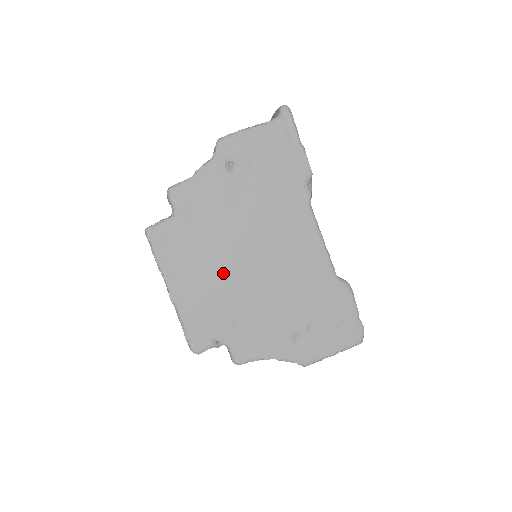
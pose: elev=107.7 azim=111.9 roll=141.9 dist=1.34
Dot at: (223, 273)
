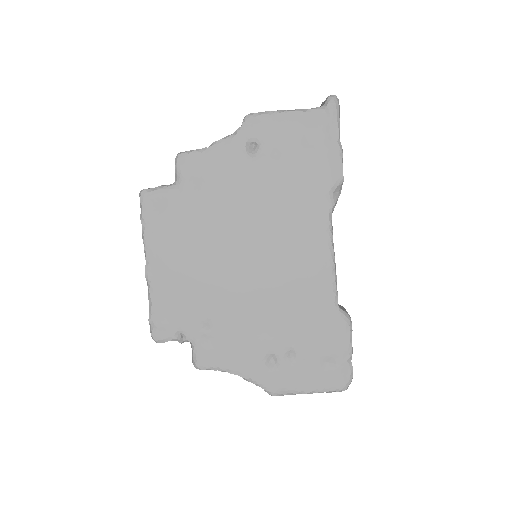
Dot at: (210, 263)
